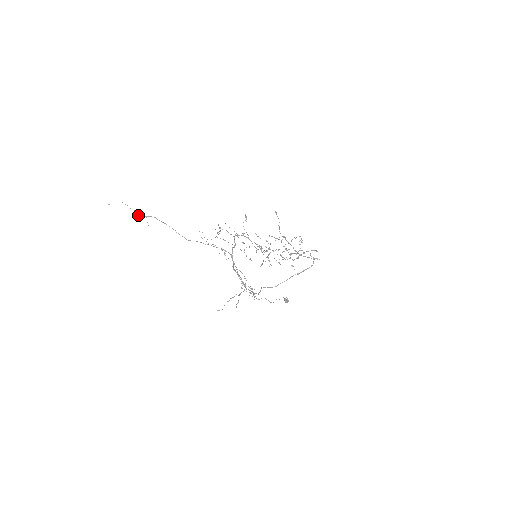
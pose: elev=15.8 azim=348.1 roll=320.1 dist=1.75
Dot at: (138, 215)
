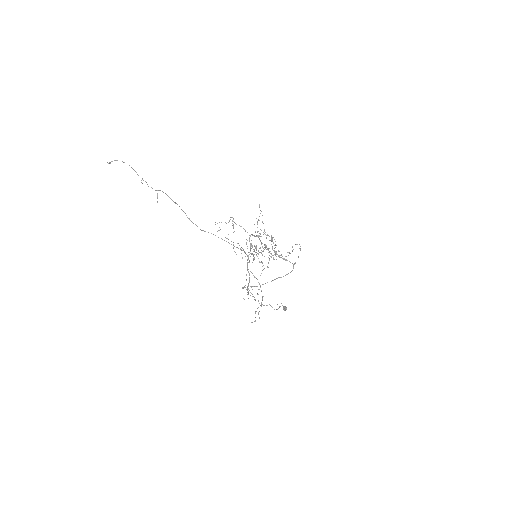
Dot at: occluded
